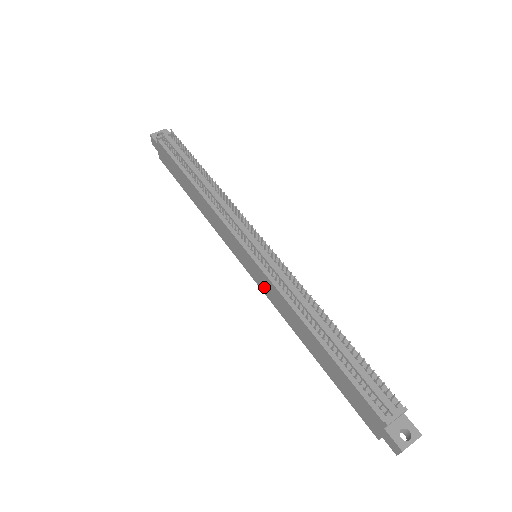
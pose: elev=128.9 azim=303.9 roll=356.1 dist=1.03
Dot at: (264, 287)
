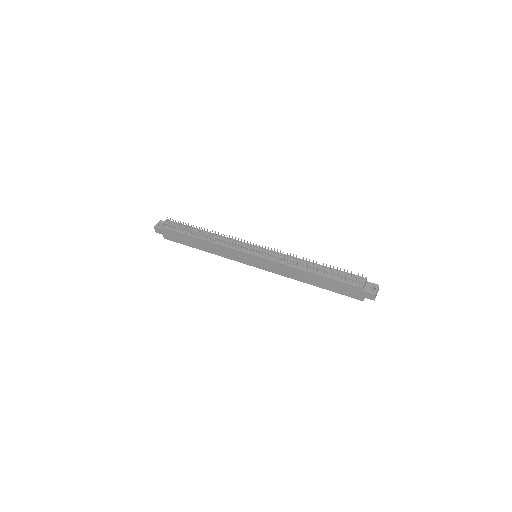
Dot at: (269, 268)
